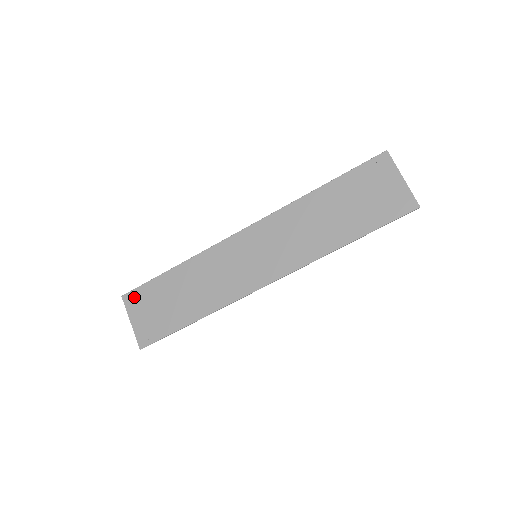
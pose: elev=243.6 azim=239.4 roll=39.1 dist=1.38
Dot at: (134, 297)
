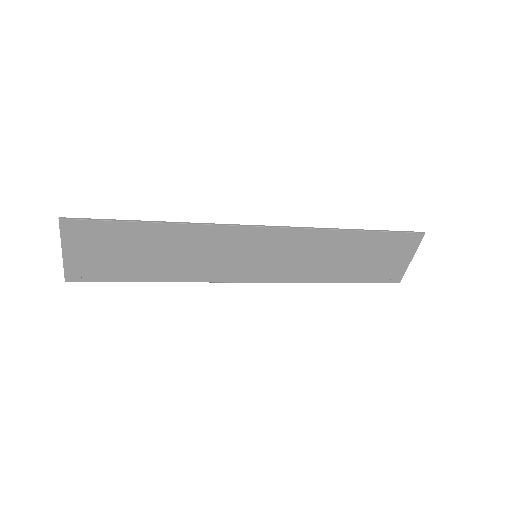
Dot at: (80, 228)
